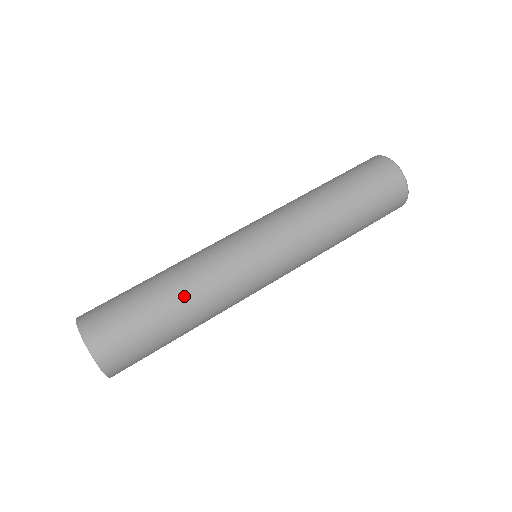
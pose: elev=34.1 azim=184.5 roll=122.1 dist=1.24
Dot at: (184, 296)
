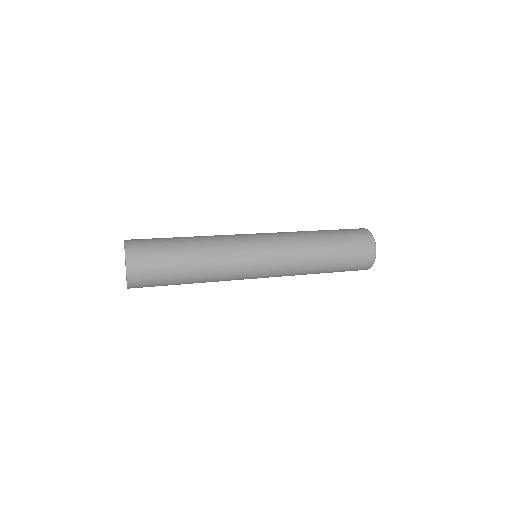
Dot at: (201, 267)
